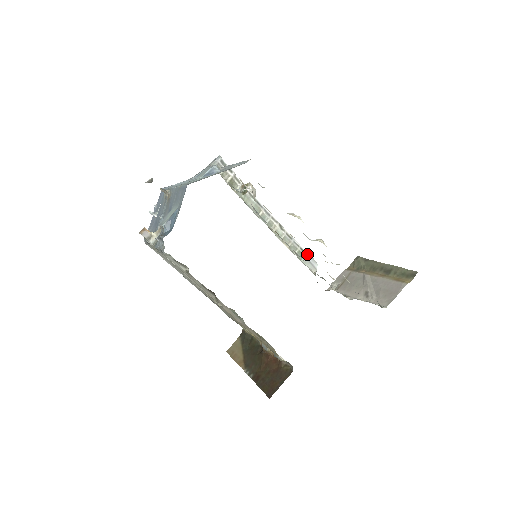
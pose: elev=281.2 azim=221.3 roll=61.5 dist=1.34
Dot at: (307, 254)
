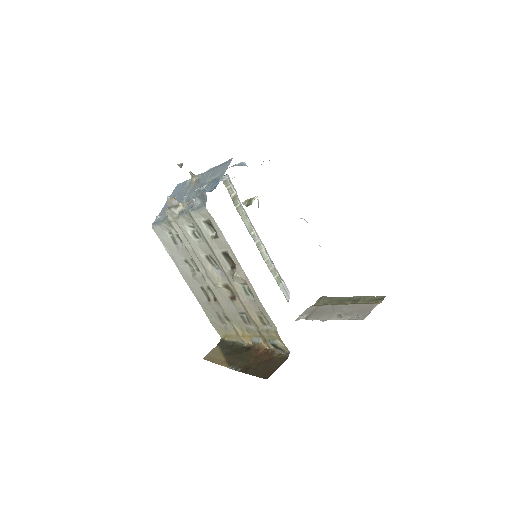
Dot at: occluded
